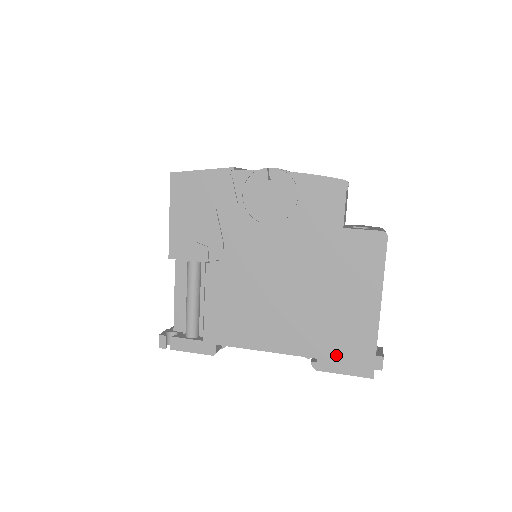
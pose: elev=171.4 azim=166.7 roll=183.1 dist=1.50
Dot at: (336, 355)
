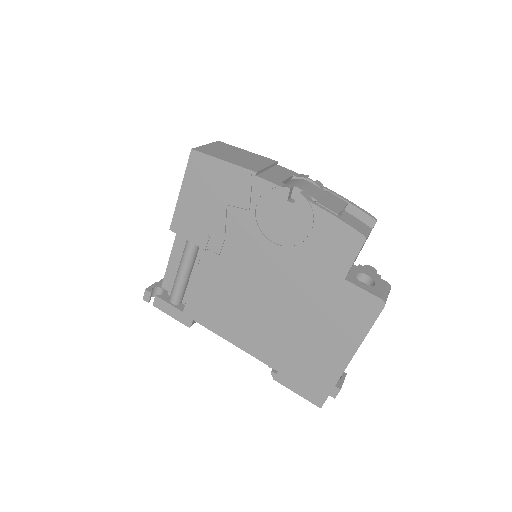
Dot at: (295, 377)
